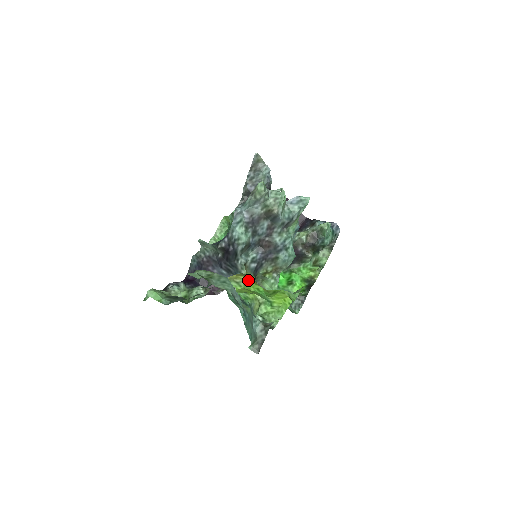
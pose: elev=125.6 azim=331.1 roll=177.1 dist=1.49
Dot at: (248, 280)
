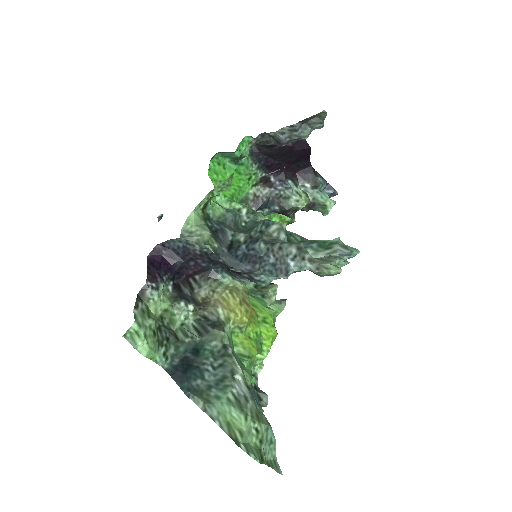
Dot at: (250, 321)
